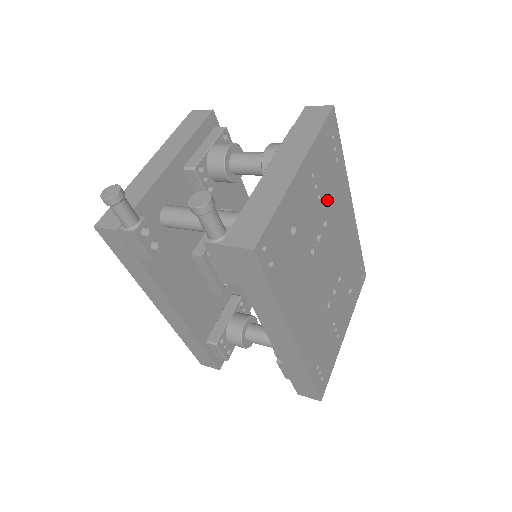
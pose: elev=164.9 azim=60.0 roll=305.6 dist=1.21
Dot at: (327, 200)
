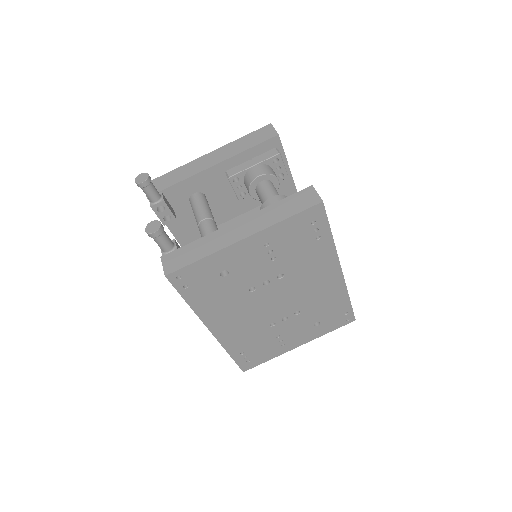
Dot at: (289, 262)
